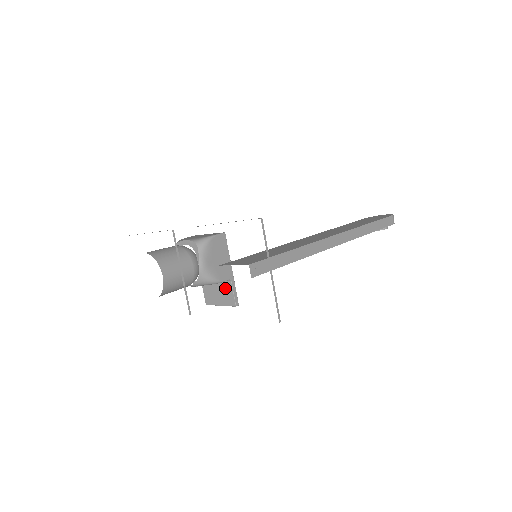
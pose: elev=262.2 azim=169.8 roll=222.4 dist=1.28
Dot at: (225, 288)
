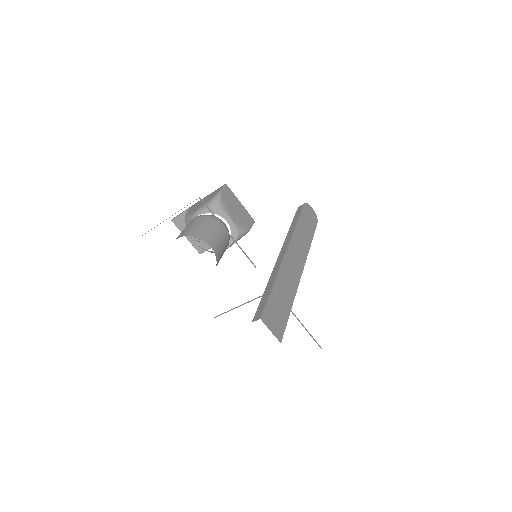
Dot at: occluded
